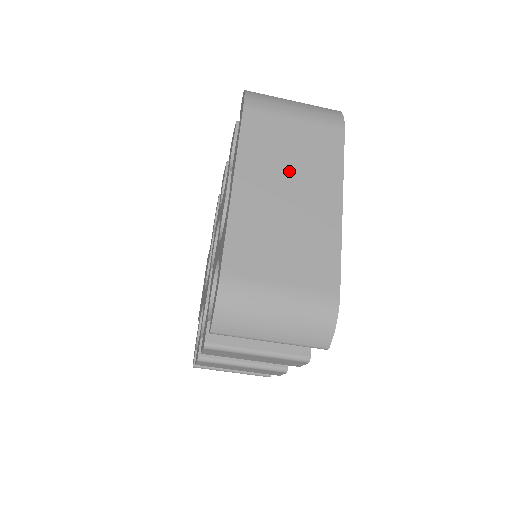
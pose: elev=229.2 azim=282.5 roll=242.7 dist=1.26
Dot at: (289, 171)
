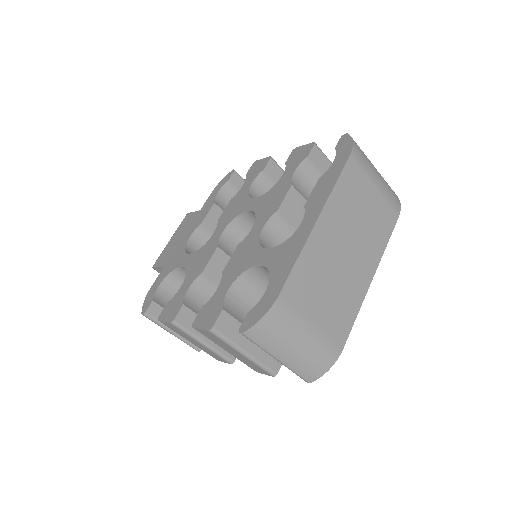
Dot at: (355, 231)
